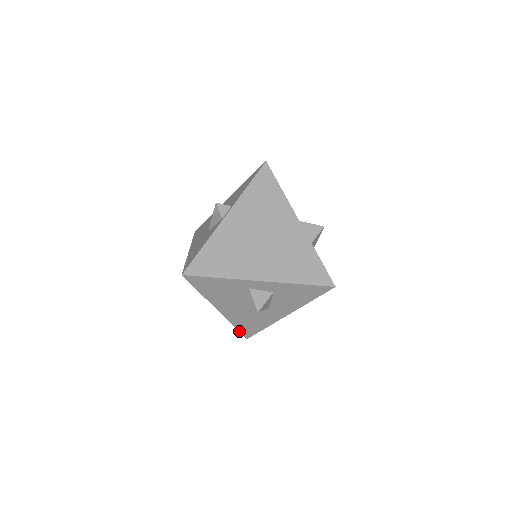
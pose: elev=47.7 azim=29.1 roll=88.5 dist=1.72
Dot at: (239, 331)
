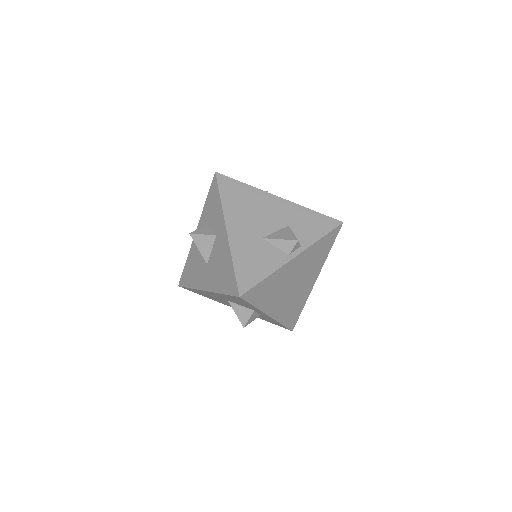
Dot at: (185, 287)
